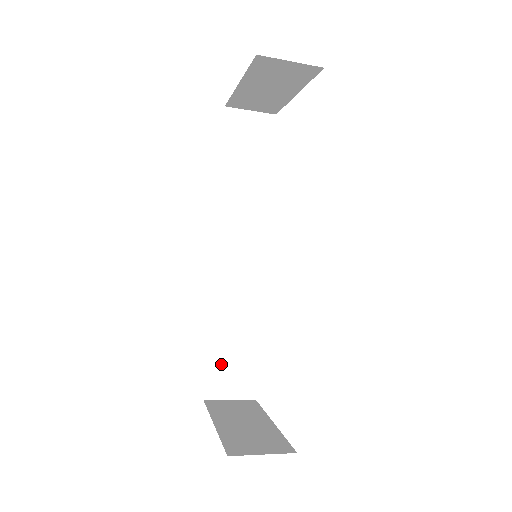
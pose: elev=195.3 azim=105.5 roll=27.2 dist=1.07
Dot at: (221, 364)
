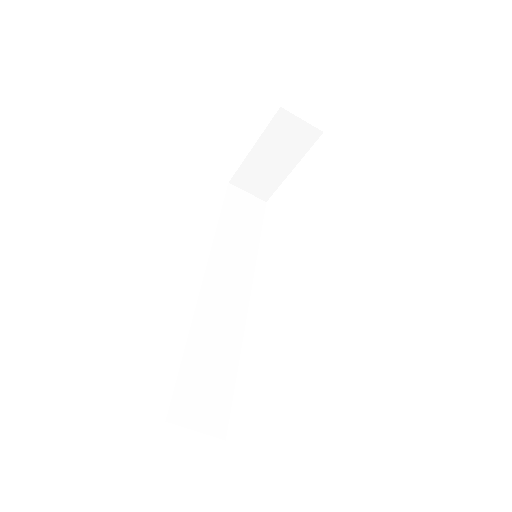
Dot at: (193, 385)
